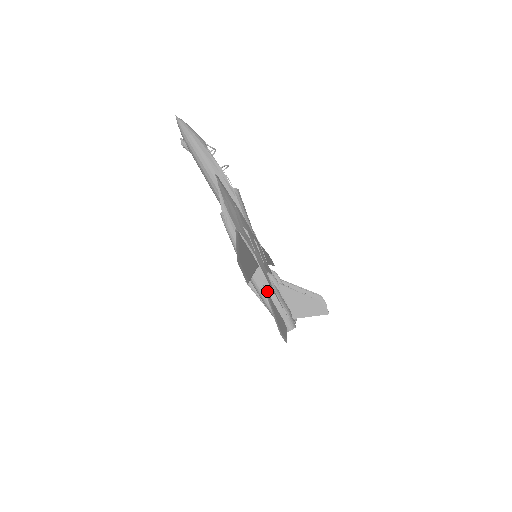
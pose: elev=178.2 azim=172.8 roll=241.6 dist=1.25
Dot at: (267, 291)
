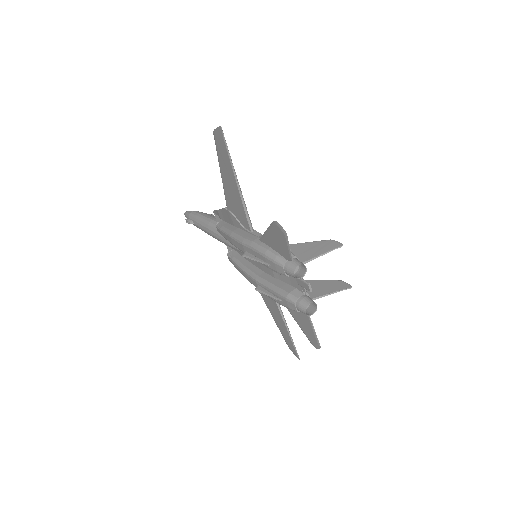
Dot at: (264, 242)
